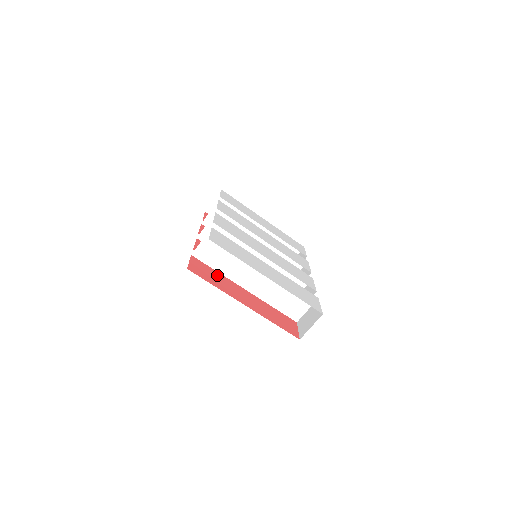
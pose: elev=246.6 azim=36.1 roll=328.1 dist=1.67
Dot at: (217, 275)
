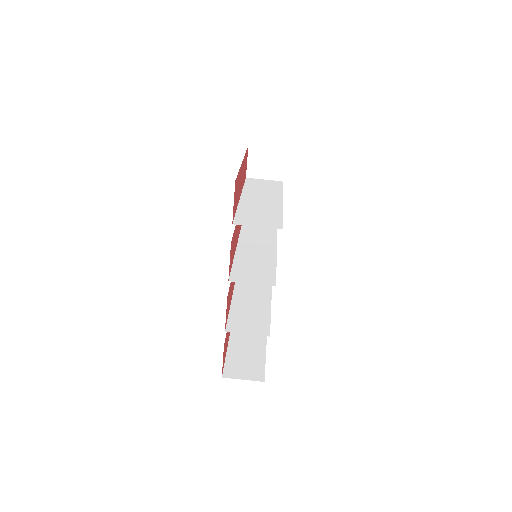
Dot at: occluded
